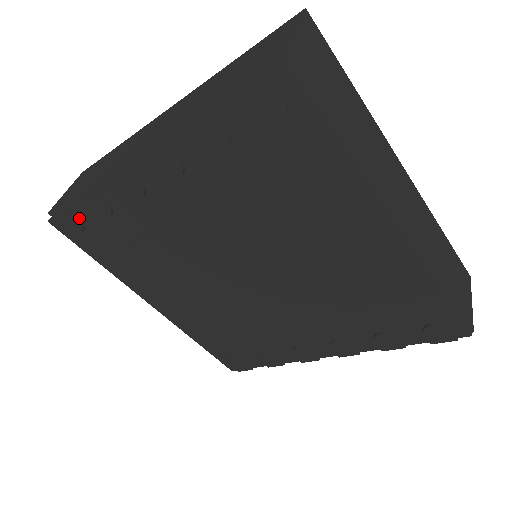
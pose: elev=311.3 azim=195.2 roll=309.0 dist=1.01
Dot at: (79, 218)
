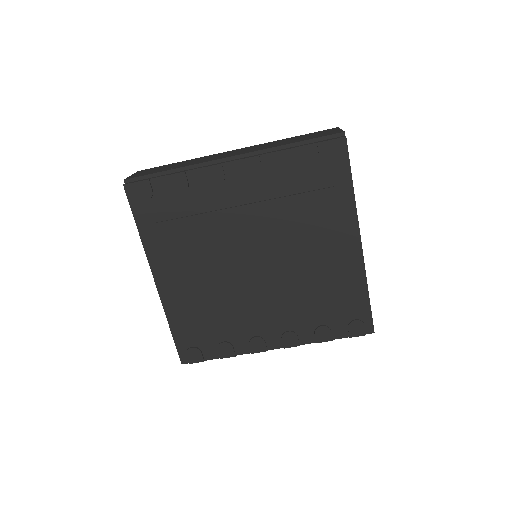
Dot at: (154, 188)
